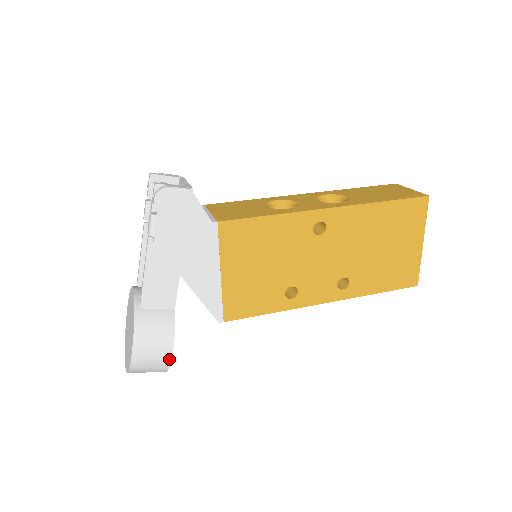
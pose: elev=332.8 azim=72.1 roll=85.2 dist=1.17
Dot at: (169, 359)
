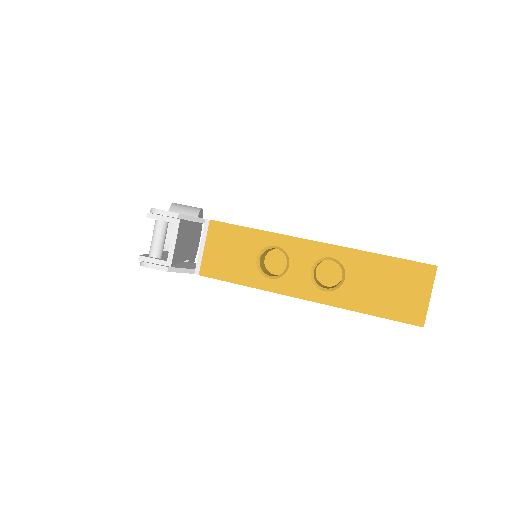
Dot at: occluded
